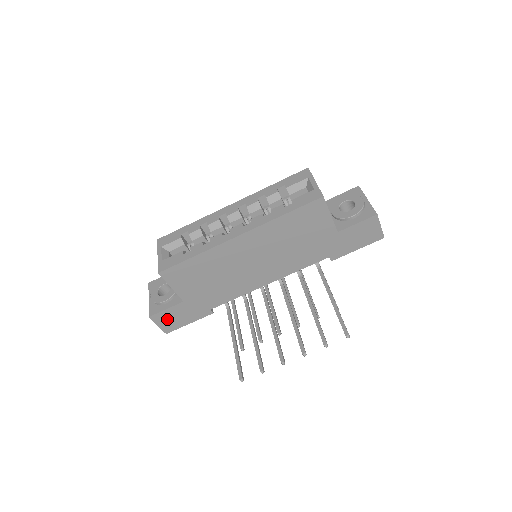
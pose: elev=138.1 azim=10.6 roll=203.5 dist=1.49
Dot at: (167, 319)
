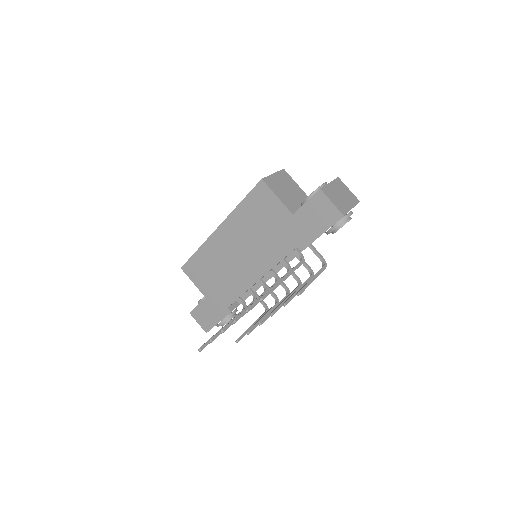
Dot at: (202, 316)
